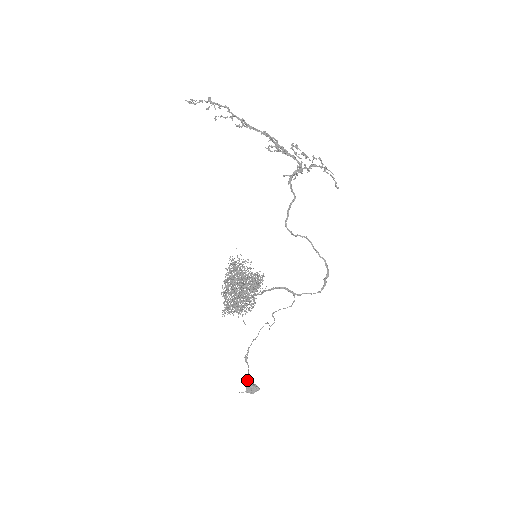
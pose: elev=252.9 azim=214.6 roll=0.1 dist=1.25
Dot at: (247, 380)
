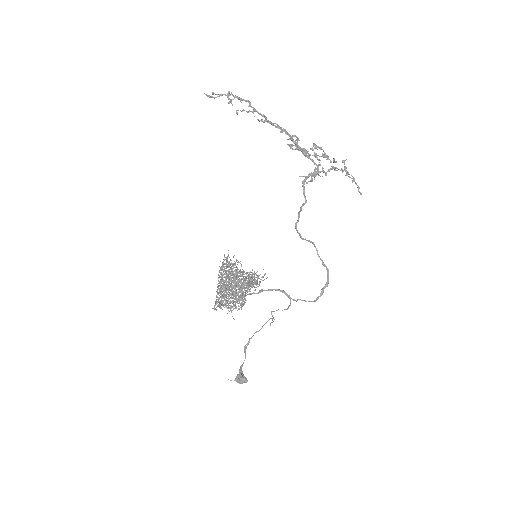
Dot at: (239, 370)
